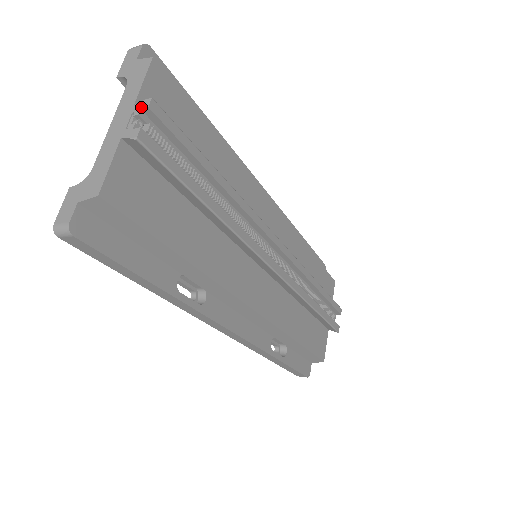
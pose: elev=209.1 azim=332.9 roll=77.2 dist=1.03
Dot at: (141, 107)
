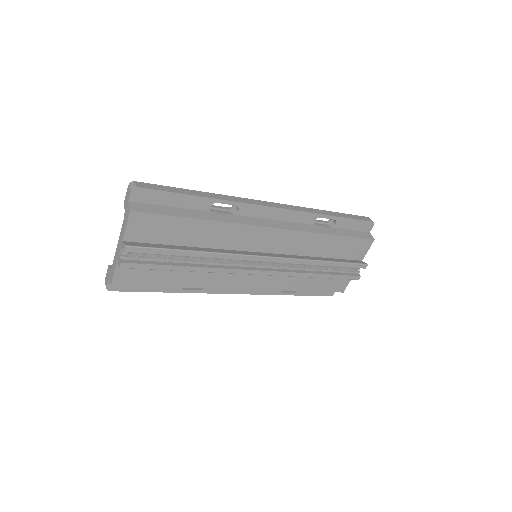
Dot at: (123, 248)
